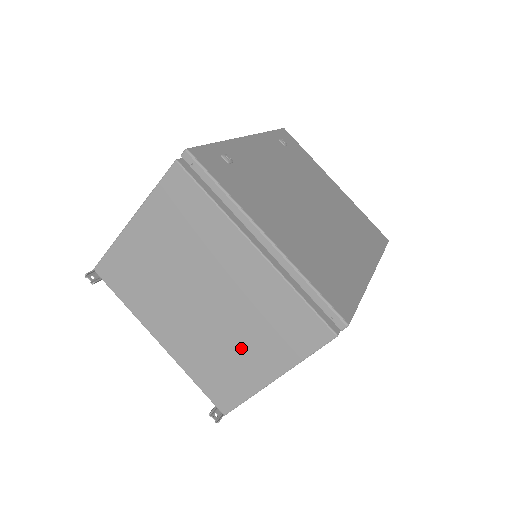
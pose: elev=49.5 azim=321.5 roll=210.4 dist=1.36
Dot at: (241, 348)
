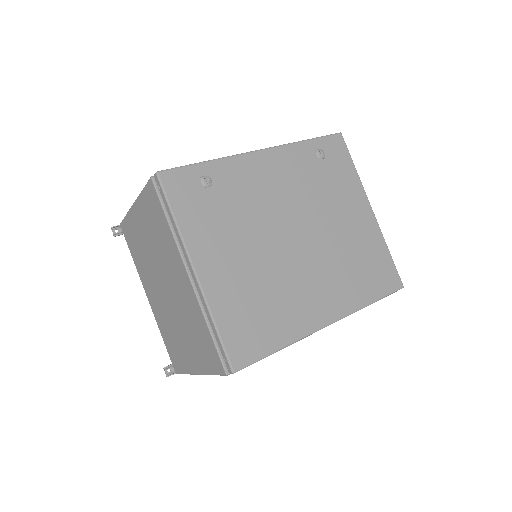
Dot at: (182, 338)
